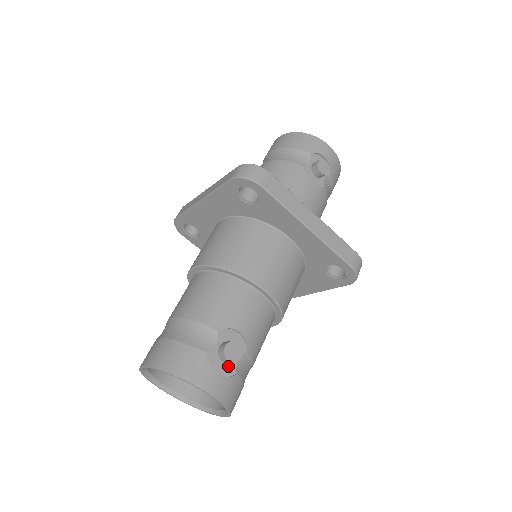
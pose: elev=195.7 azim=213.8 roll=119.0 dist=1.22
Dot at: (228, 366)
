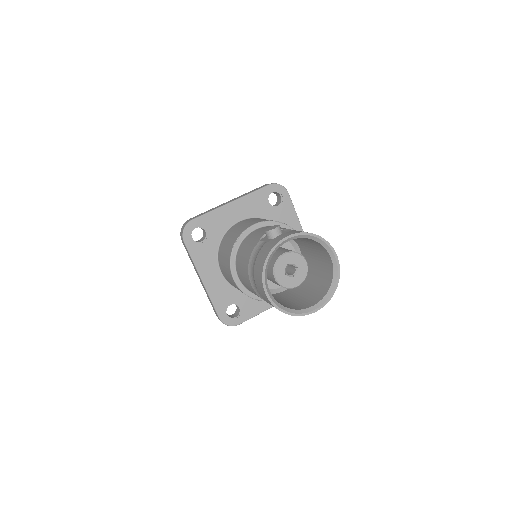
Dot at: occluded
